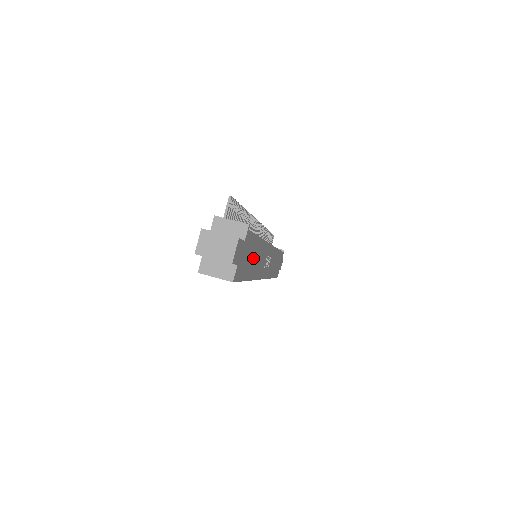
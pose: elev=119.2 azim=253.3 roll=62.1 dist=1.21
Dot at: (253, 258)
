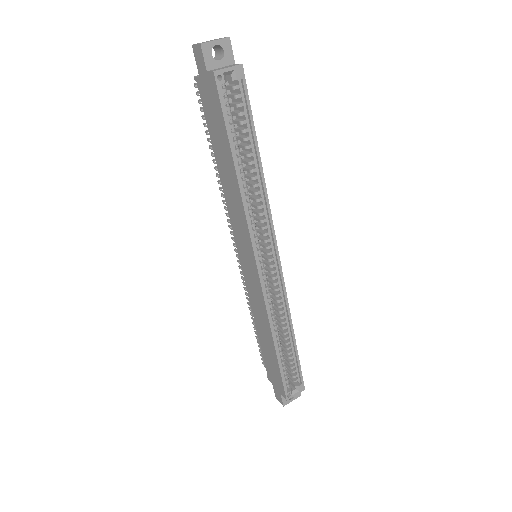
Dot at: occluded
